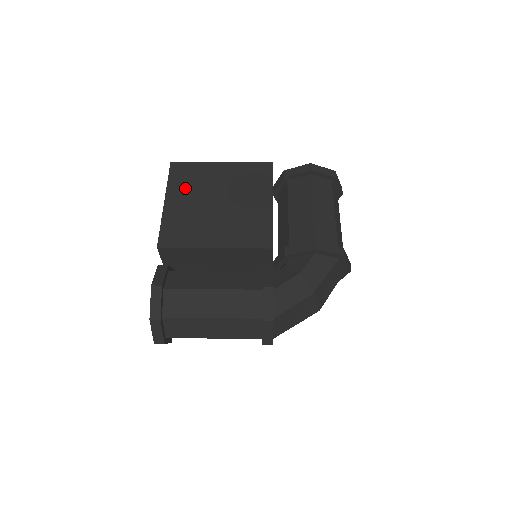
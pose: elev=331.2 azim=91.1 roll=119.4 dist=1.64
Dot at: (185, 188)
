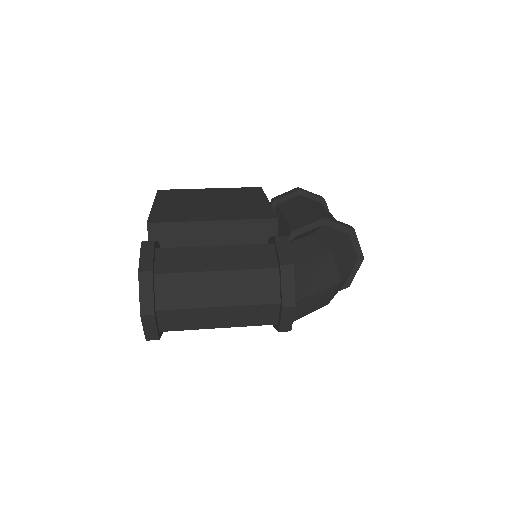
Dot at: (175, 198)
